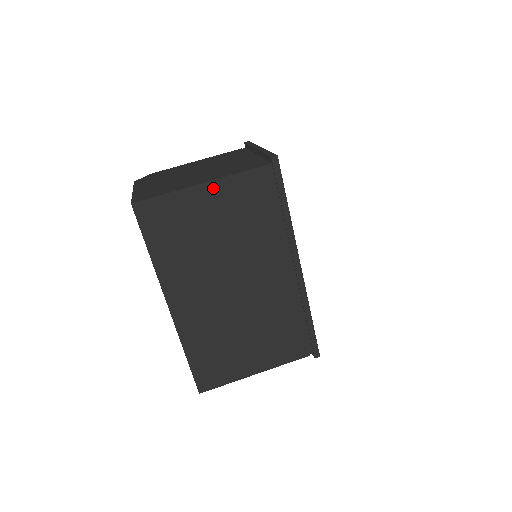
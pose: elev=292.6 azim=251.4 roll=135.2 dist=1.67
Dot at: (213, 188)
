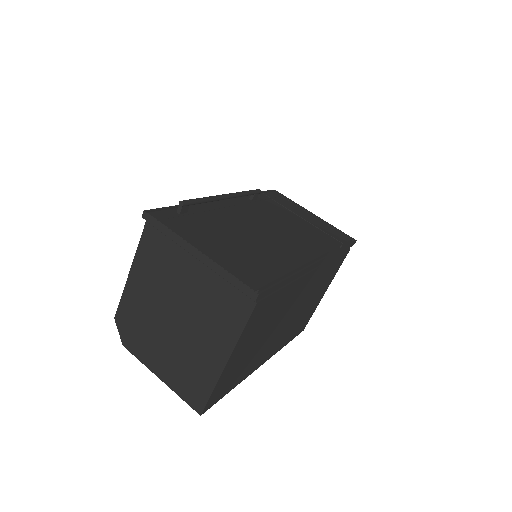
Dot at: (235, 352)
